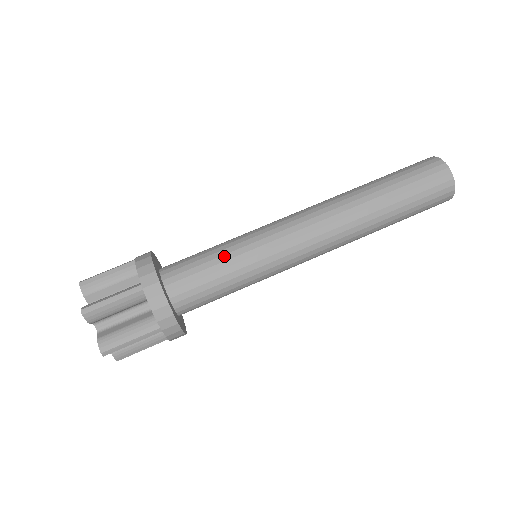
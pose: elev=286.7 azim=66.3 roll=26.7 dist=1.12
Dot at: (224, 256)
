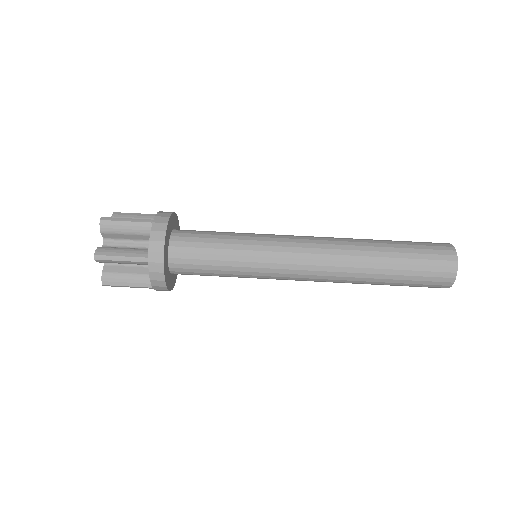
Dot at: (227, 256)
